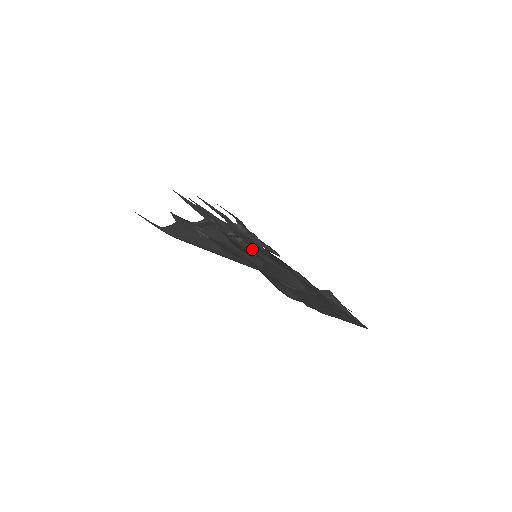
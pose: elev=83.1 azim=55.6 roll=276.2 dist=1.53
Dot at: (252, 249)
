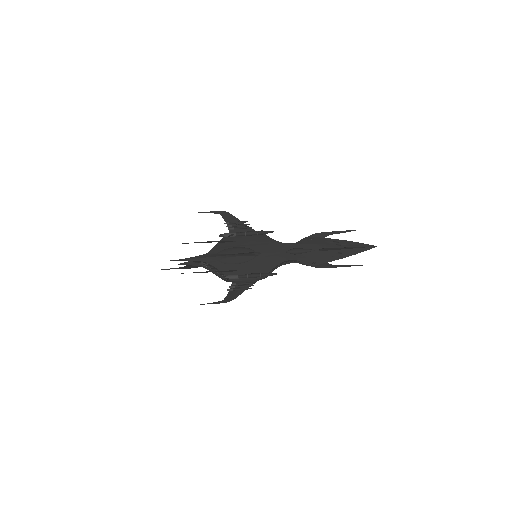
Dot at: (249, 278)
